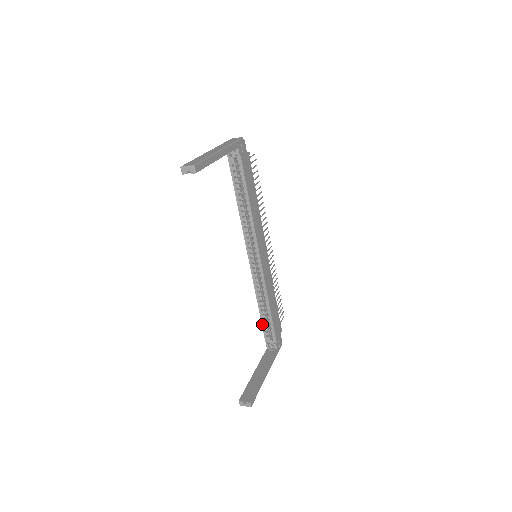
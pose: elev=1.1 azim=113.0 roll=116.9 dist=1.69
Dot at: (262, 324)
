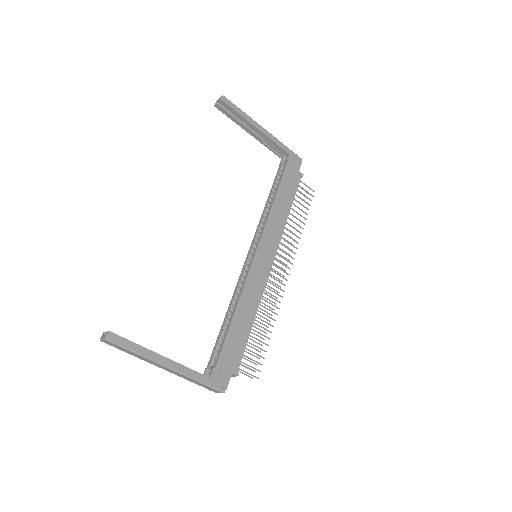
Dot at: (217, 339)
